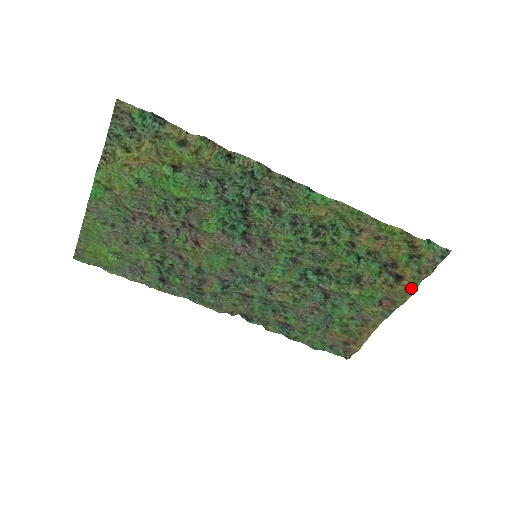
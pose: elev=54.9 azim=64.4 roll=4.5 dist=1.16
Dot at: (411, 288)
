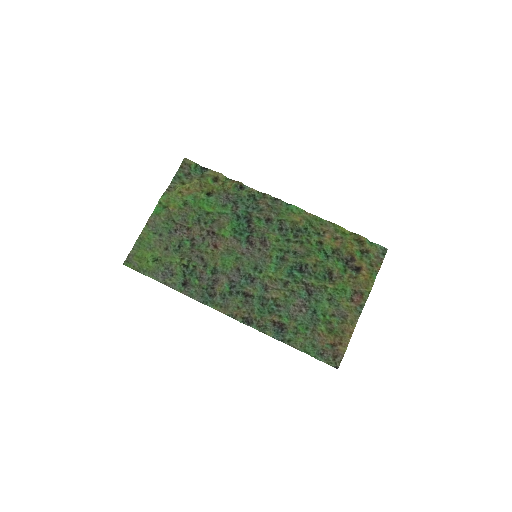
Dot at: (370, 278)
